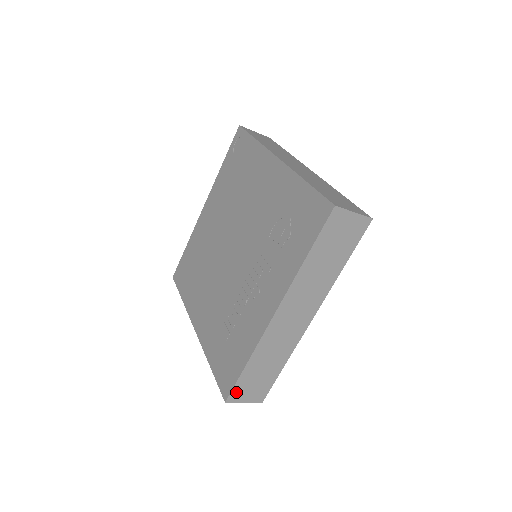
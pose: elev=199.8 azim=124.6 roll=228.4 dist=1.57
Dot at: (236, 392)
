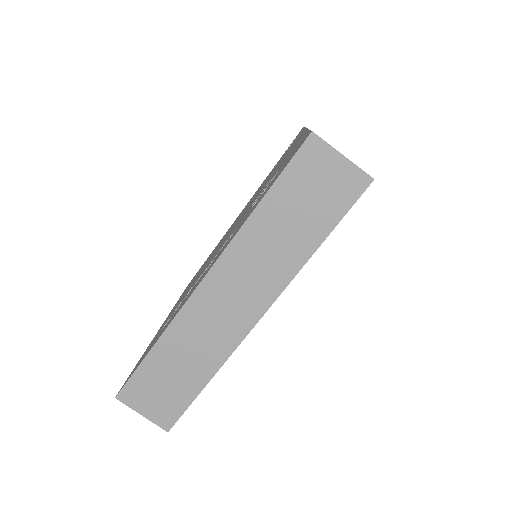
Dot at: (133, 389)
